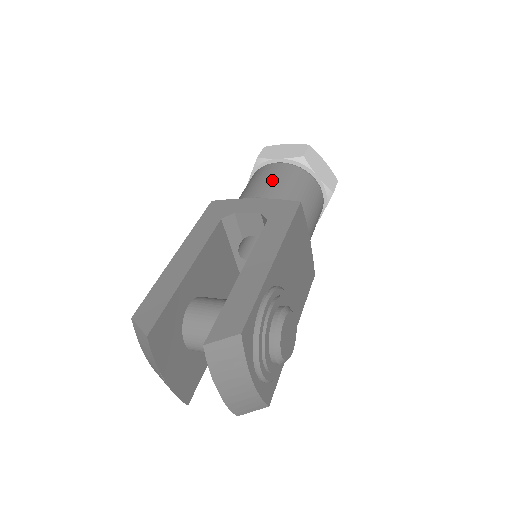
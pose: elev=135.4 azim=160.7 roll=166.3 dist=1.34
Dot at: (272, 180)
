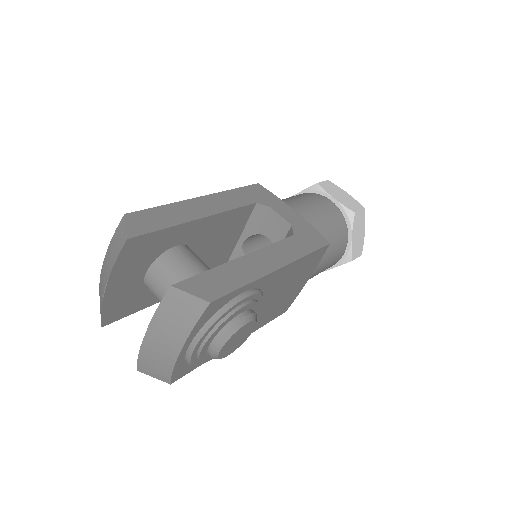
Dot at: (317, 209)
